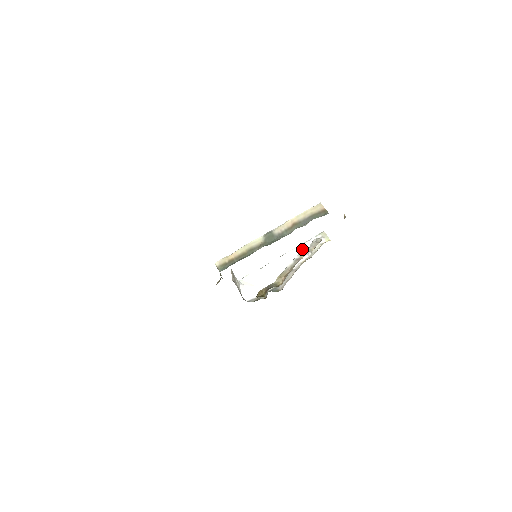
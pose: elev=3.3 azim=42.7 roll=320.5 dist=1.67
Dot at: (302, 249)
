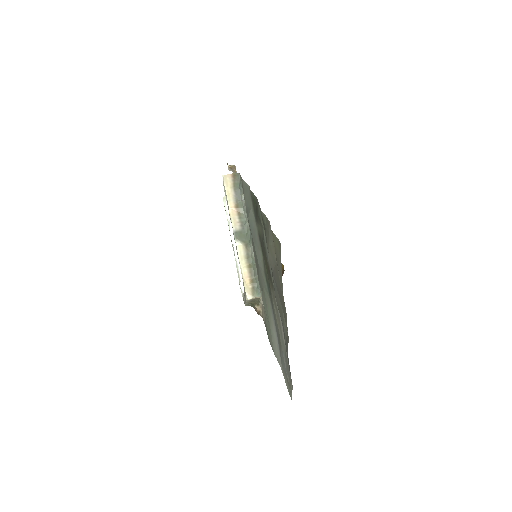
Dot at: occluded
